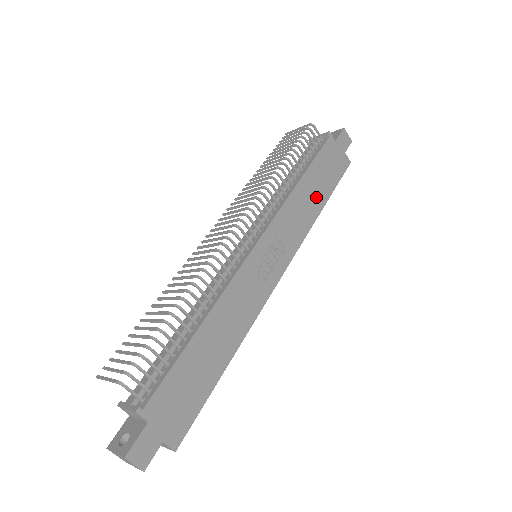
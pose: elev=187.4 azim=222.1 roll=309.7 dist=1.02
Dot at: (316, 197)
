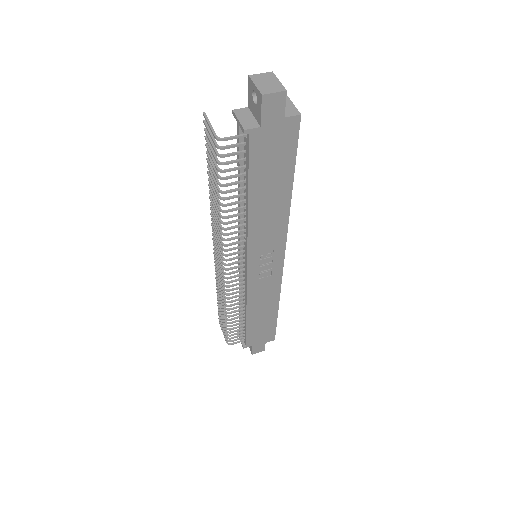
Dot at: (277, 196)
